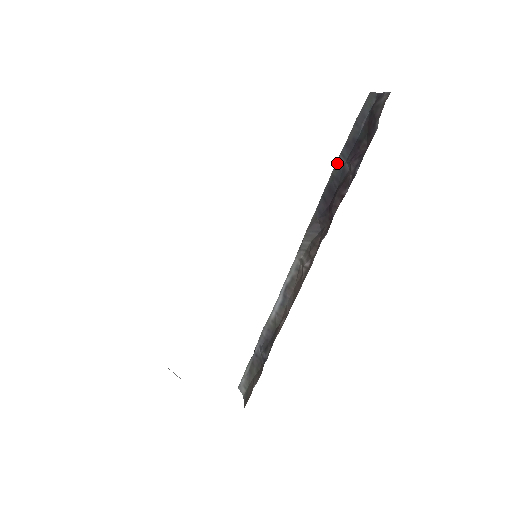
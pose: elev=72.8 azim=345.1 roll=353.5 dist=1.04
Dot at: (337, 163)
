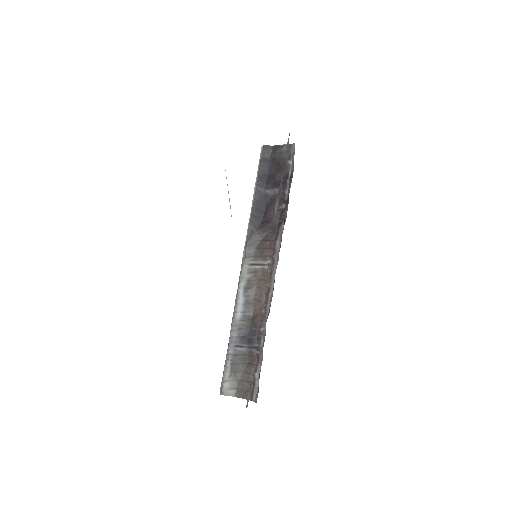
Dot at: (257, 191)
